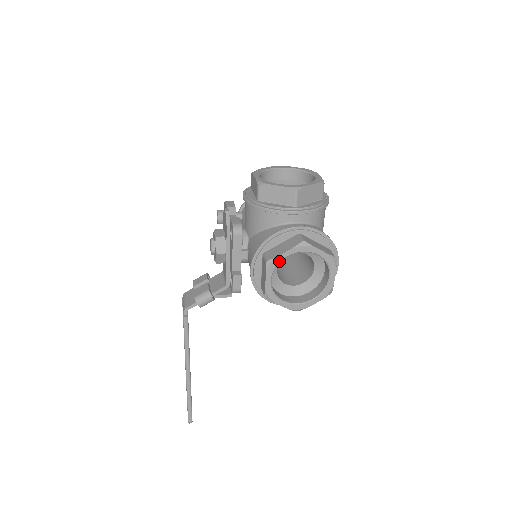
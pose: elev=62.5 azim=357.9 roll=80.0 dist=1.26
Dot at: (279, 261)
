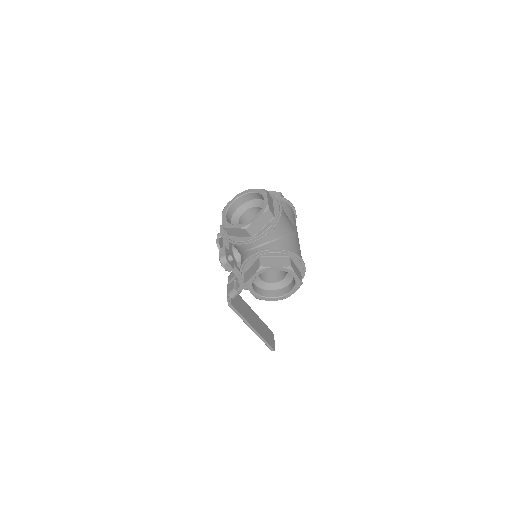
Dot at: (252, 282)
